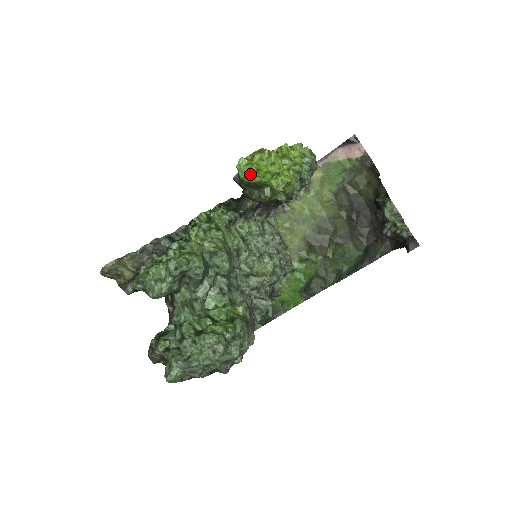
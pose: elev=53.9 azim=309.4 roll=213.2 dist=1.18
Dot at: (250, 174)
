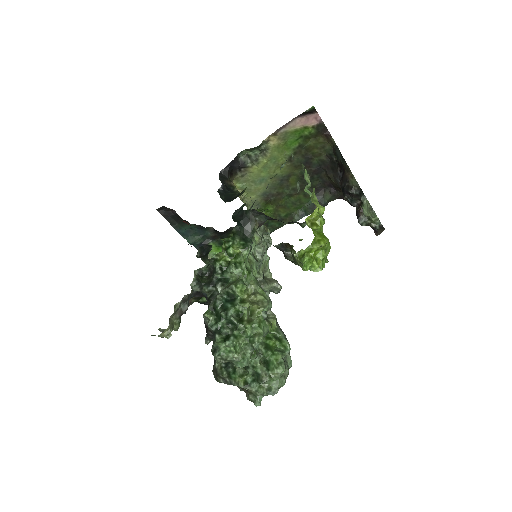
Dot at: (311, 265)
